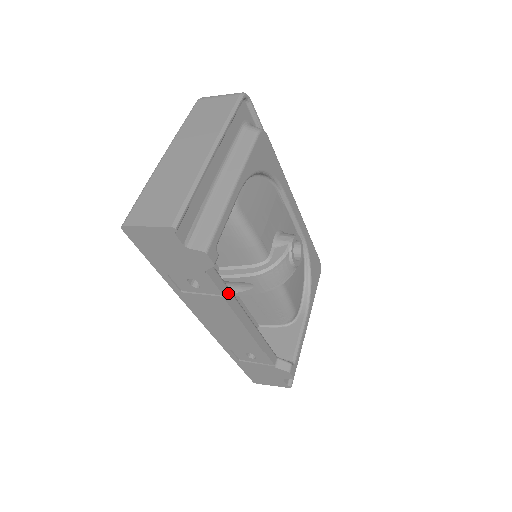
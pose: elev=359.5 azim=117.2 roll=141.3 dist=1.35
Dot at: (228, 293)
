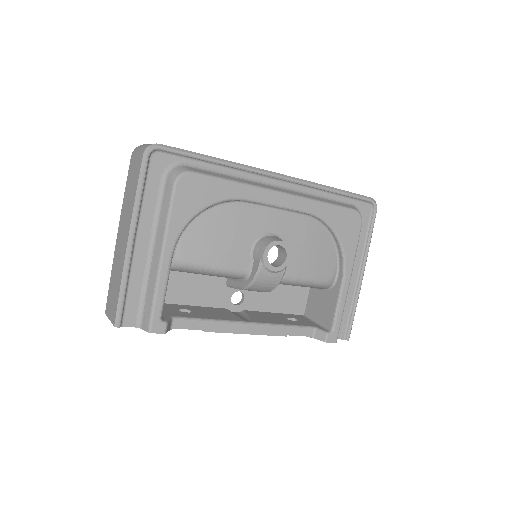
Dot at: (210, 325)
